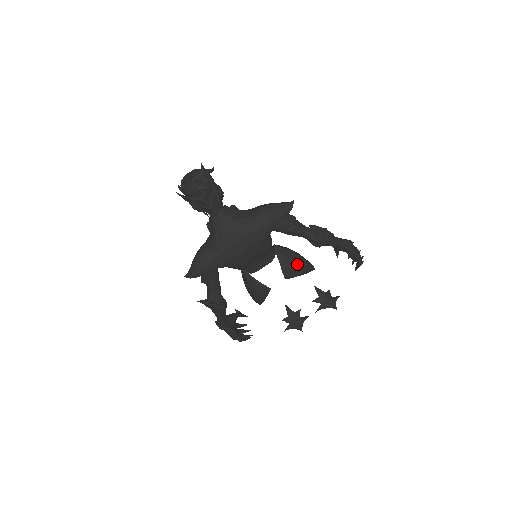
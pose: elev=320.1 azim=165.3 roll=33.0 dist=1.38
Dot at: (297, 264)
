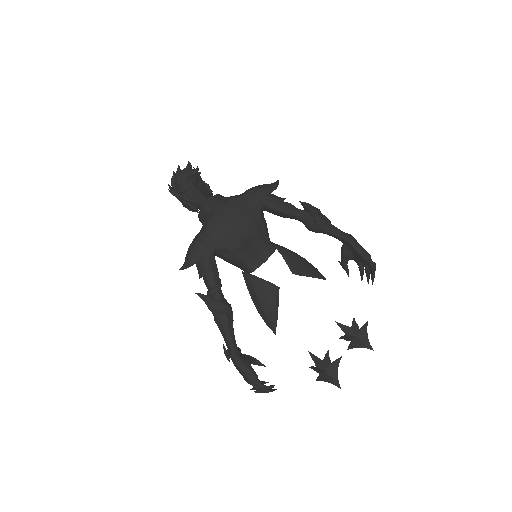
Dot at: (302, 261)
